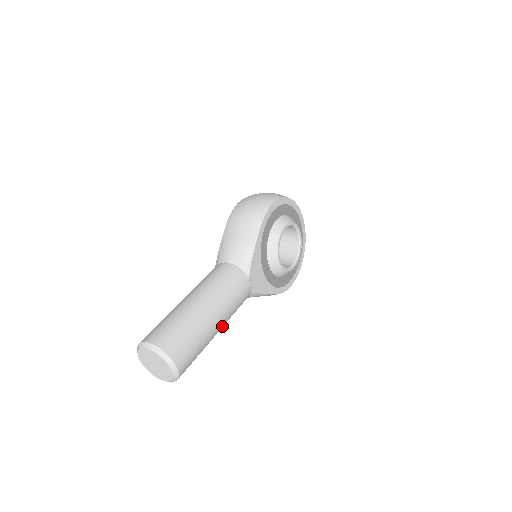
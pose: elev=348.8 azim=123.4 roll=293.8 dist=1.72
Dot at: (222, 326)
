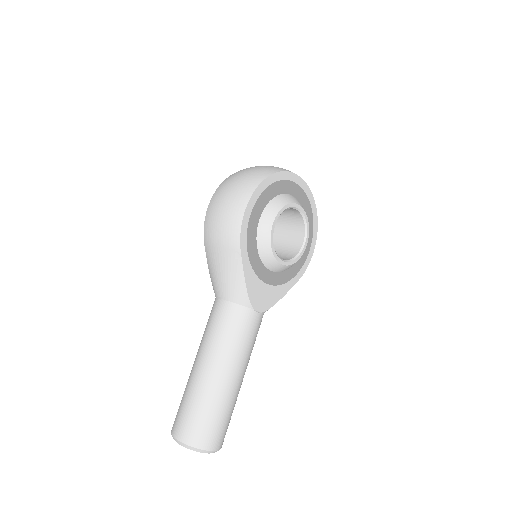
Dot at: occluded
